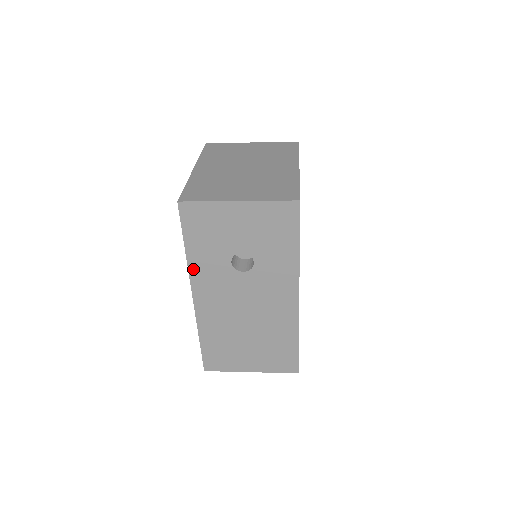
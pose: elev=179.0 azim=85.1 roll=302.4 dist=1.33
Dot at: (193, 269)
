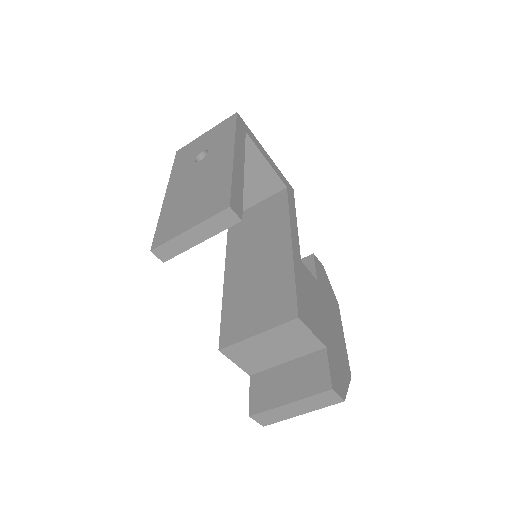
Dot at: (172, 177)
